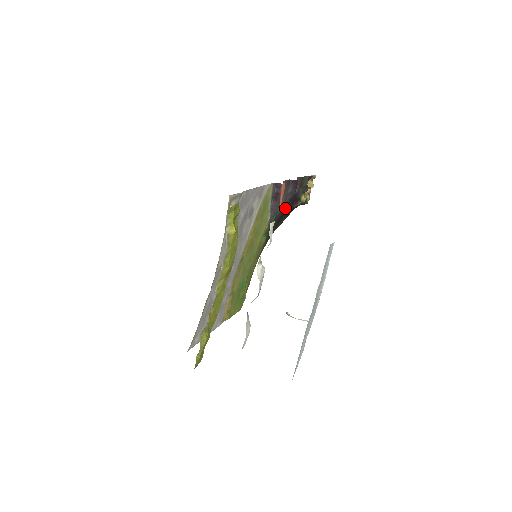
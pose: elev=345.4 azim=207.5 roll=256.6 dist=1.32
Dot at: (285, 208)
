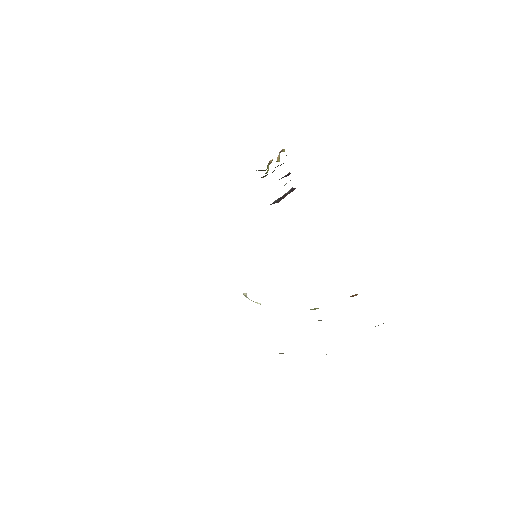
Dot at: occluded
